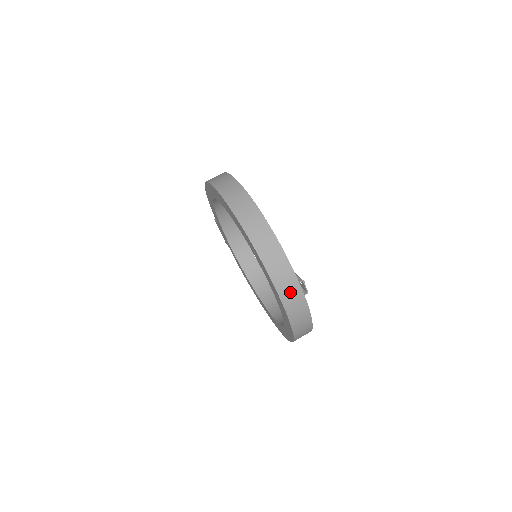
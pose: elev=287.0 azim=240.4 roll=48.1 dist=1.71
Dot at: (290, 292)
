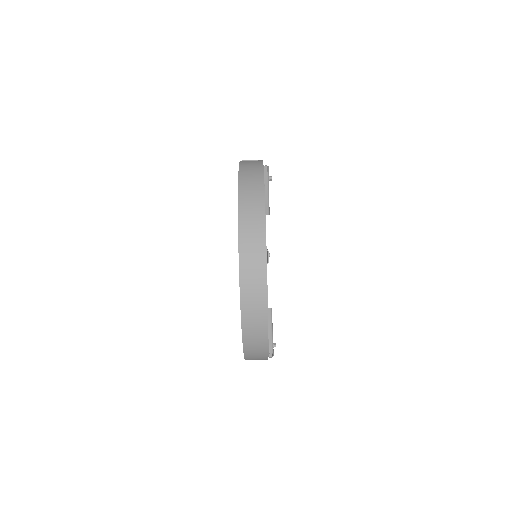
Dot at: (256, 355)
